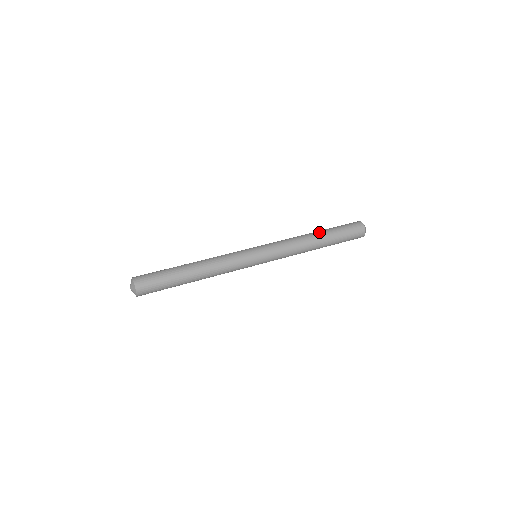
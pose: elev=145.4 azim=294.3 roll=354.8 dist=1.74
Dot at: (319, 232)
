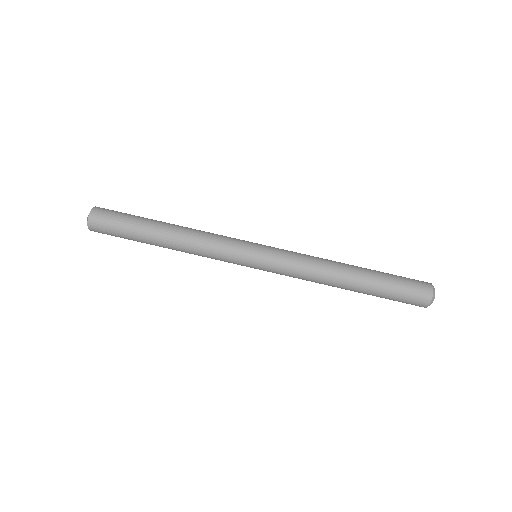
Dot at: (358, 279)
